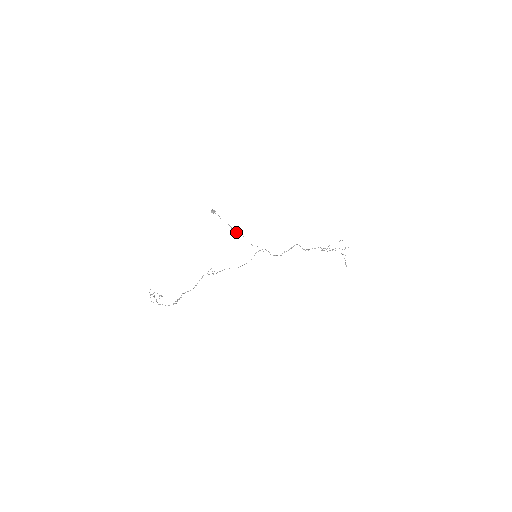
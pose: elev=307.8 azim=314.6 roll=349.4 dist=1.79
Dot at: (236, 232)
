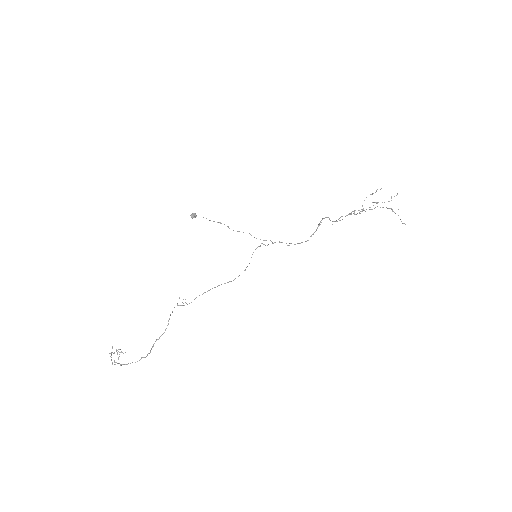
Dot at: occluded
